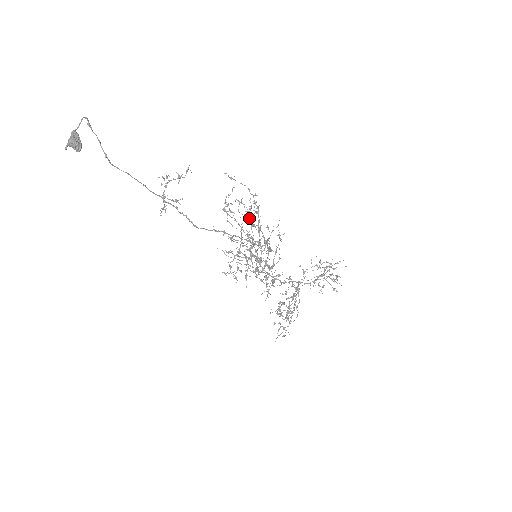
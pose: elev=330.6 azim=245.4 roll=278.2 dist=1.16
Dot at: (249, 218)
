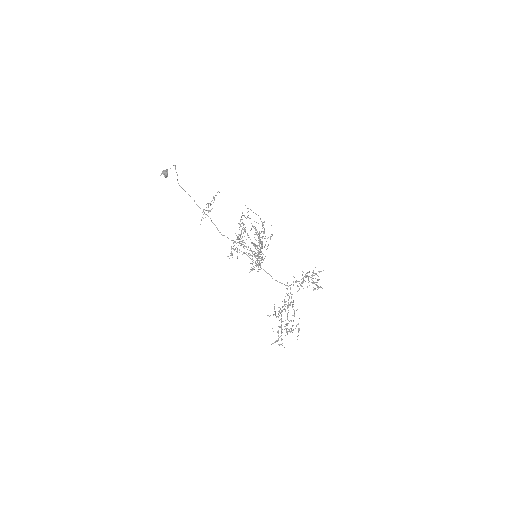
Dot at: occluded
